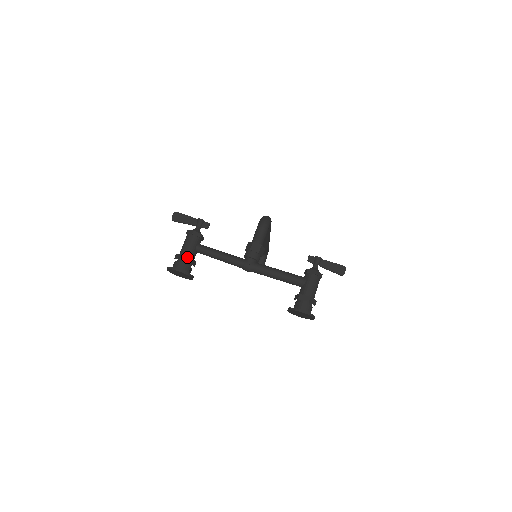
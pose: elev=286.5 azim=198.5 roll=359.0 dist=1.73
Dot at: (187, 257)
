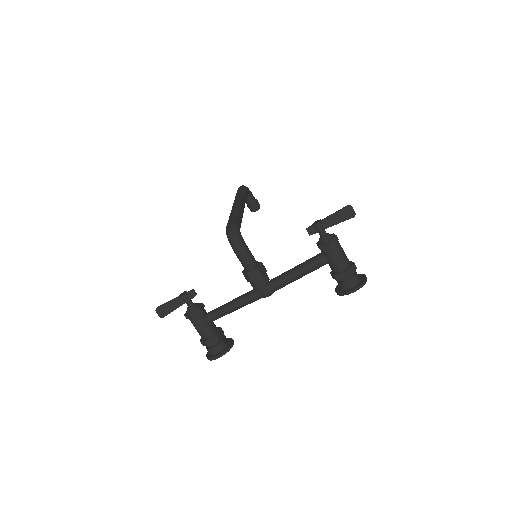
Dot at: (211, 339)
